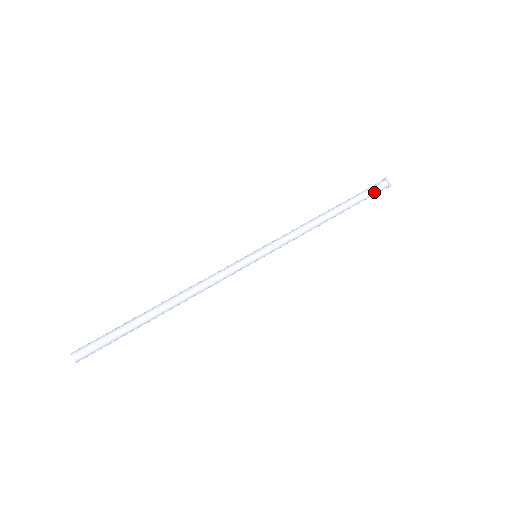
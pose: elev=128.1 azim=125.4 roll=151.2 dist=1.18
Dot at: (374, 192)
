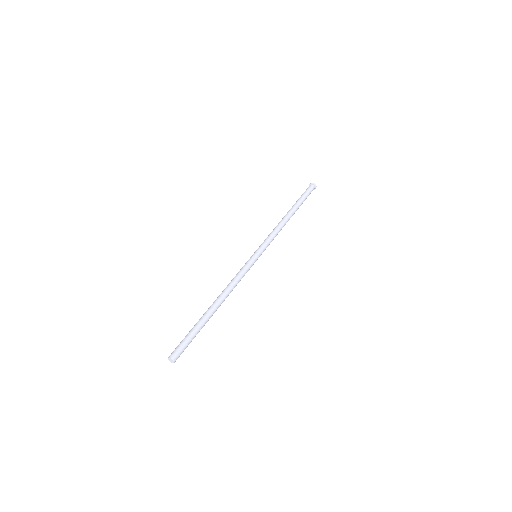
Dot at: (307, 193)
